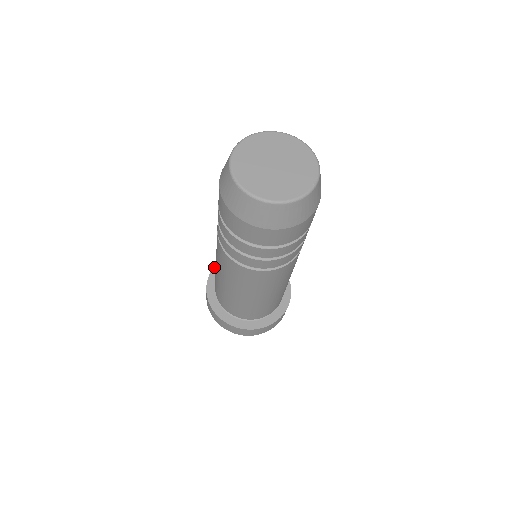
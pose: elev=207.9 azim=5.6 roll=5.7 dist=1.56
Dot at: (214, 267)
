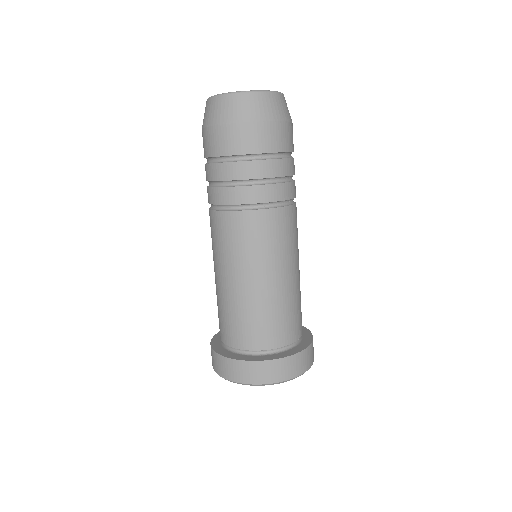
Dot at: occluded
